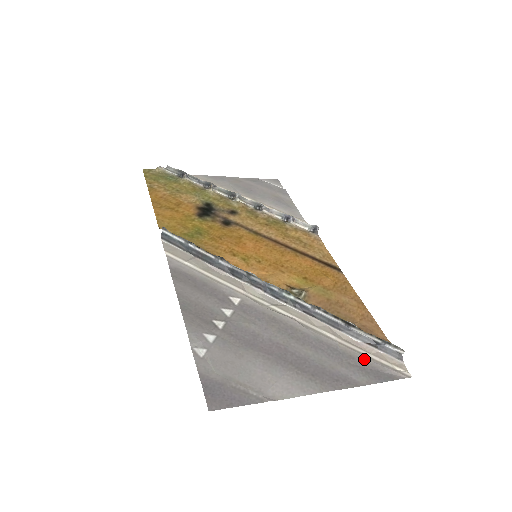
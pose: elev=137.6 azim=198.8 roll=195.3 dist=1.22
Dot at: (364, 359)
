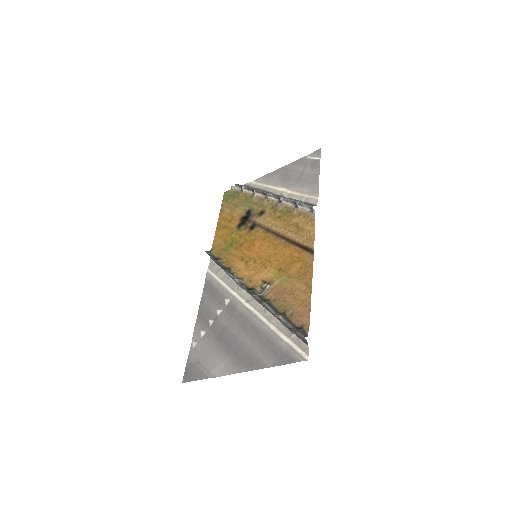
Dot at: (280, 344)
